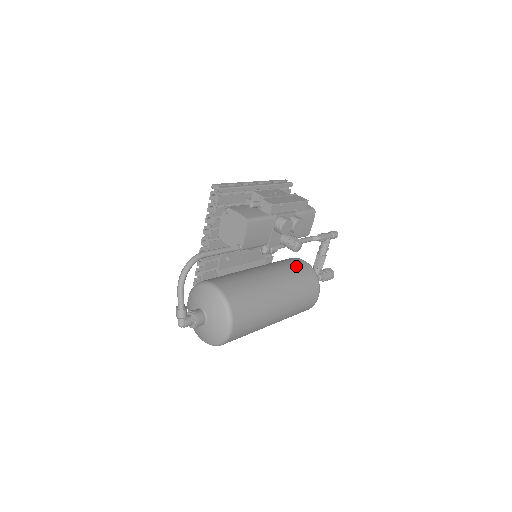
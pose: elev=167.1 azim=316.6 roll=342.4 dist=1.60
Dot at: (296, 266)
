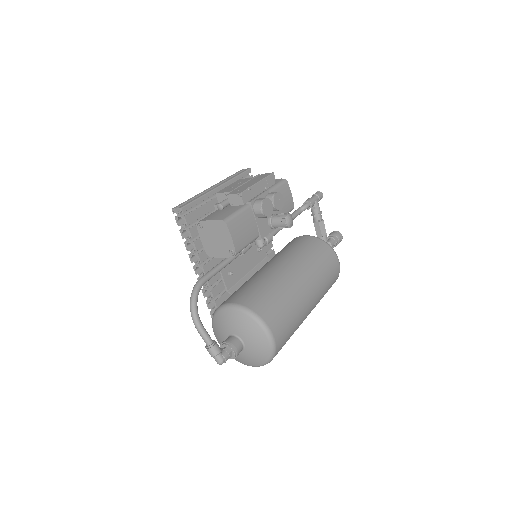
Dot at: (300, 244)
